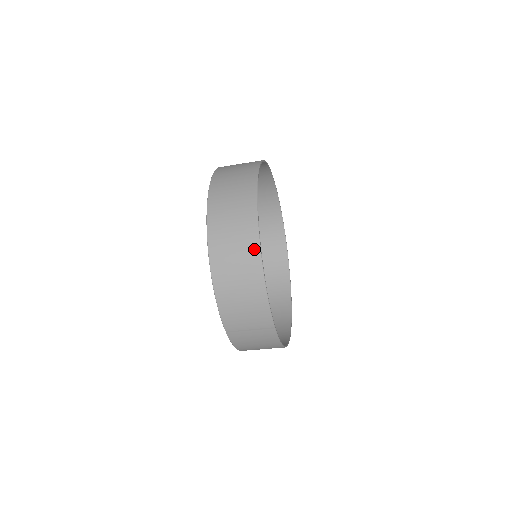
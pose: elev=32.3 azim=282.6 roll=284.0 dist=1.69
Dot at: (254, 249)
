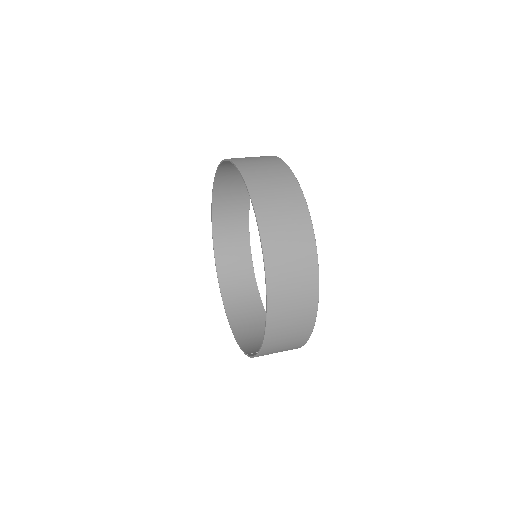
Dot at: (308, 328)
